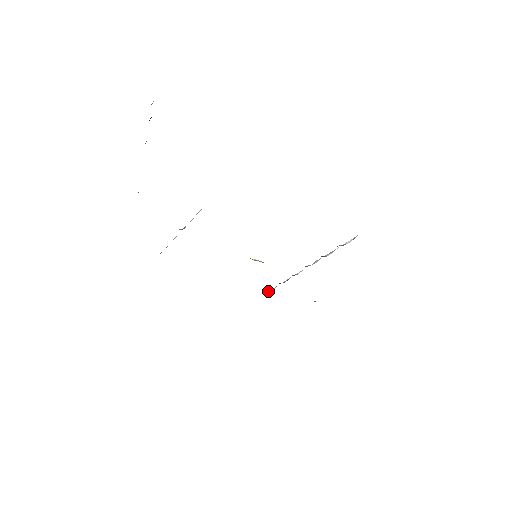
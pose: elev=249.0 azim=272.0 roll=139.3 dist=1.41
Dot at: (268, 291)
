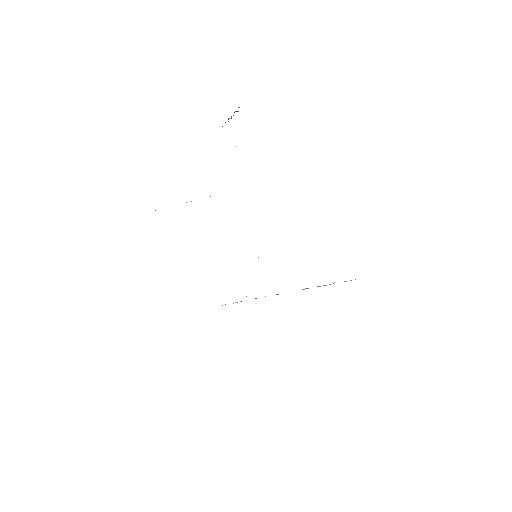
Dot at: occluded
